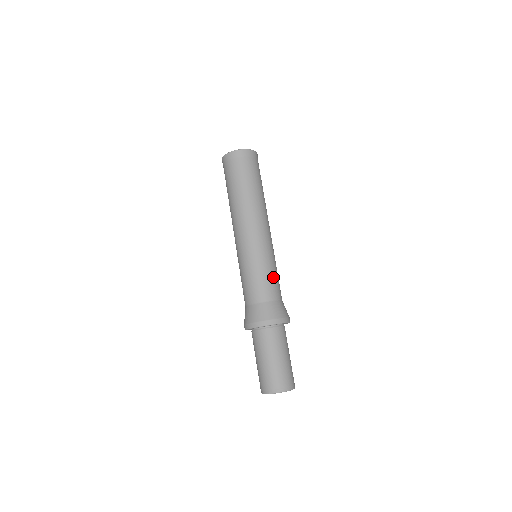
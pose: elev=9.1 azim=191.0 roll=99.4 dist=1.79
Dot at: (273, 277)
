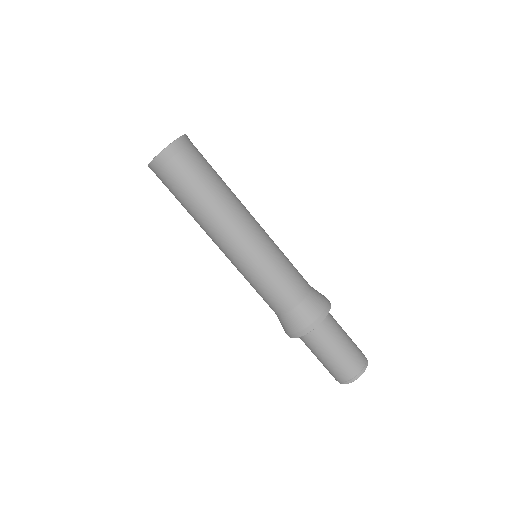
Dot at: (286, 278)
